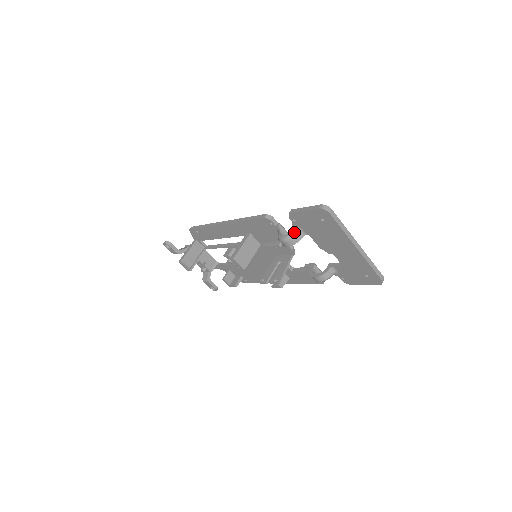
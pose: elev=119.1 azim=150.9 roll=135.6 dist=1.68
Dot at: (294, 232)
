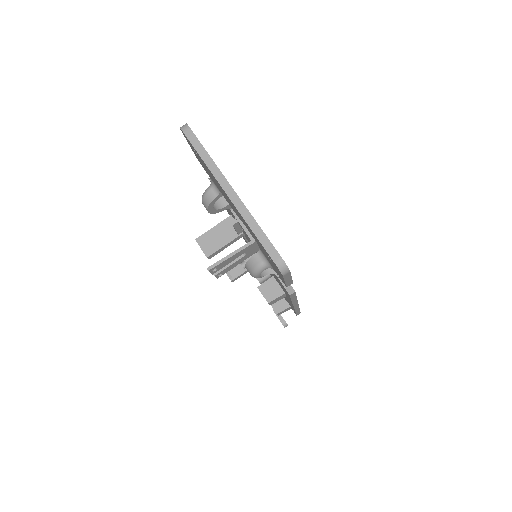
Dot at: (208, 187)
